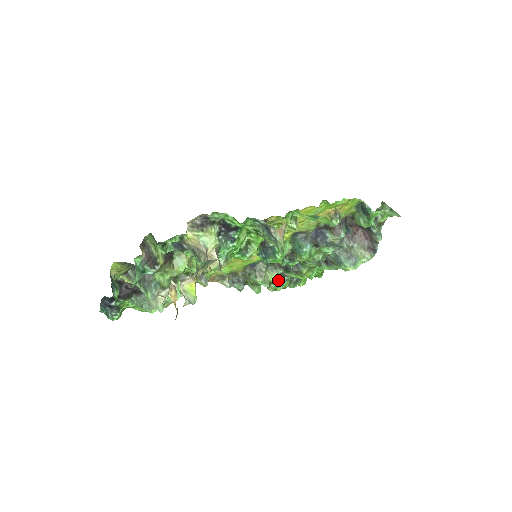
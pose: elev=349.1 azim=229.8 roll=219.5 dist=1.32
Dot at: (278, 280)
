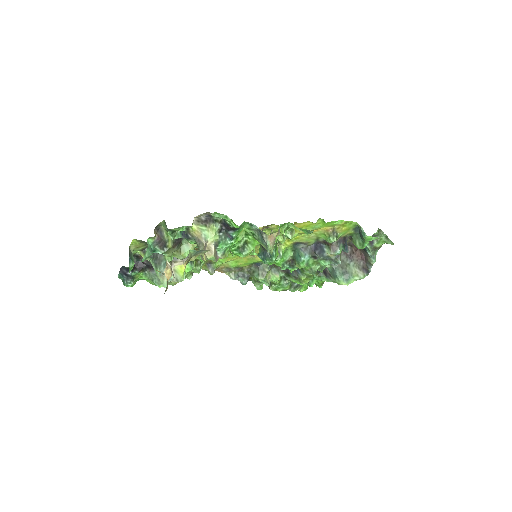
Dot at: (279, 282)
